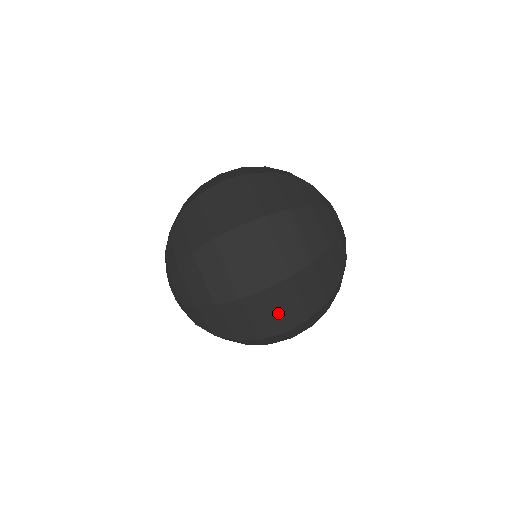
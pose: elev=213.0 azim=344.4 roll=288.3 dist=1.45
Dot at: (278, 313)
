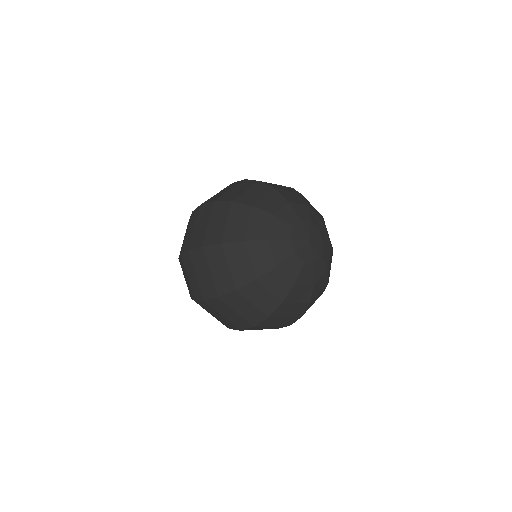
Dot at: (262, 329)
